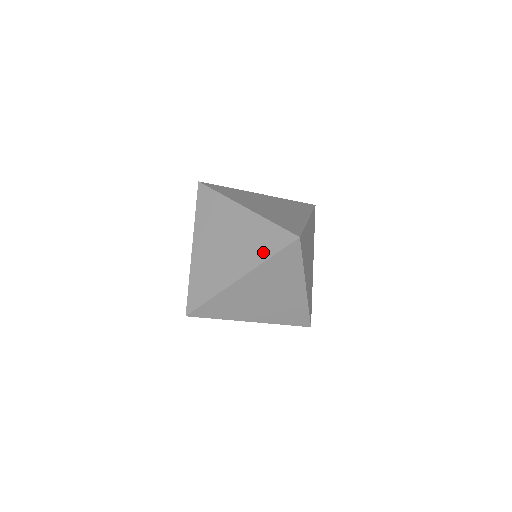
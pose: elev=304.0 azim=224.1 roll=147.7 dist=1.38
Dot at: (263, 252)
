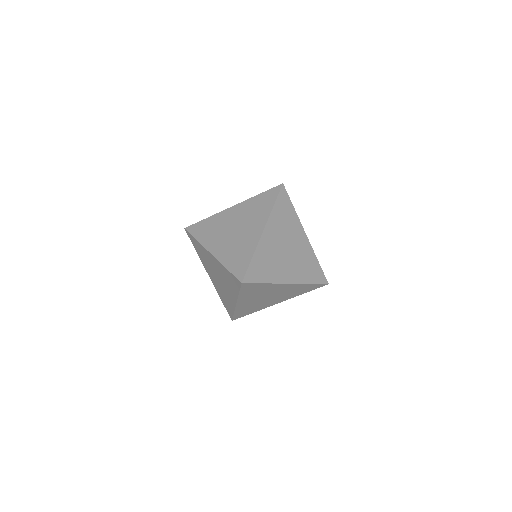
Dot at: (267, 207)
